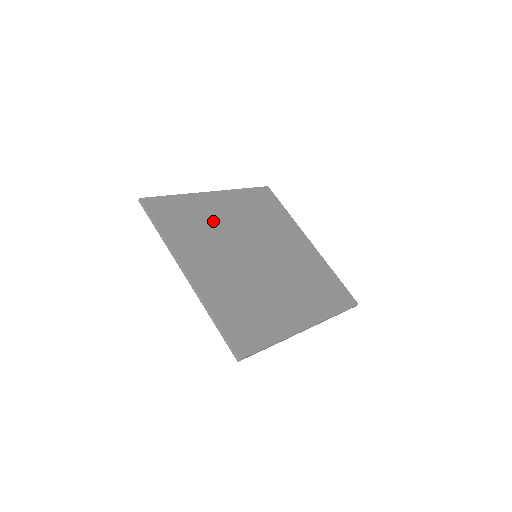
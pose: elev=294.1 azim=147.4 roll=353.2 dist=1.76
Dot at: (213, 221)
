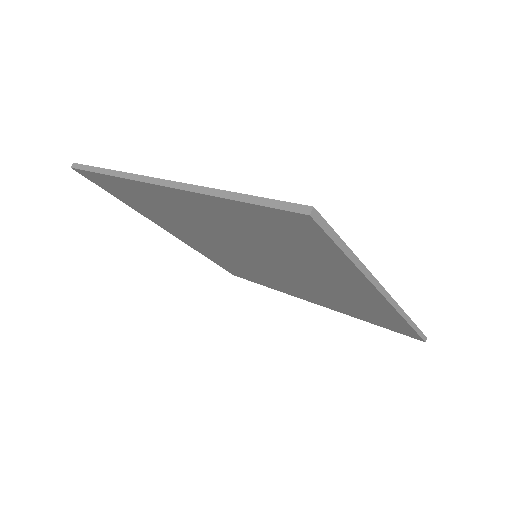
Dot at: occluded
